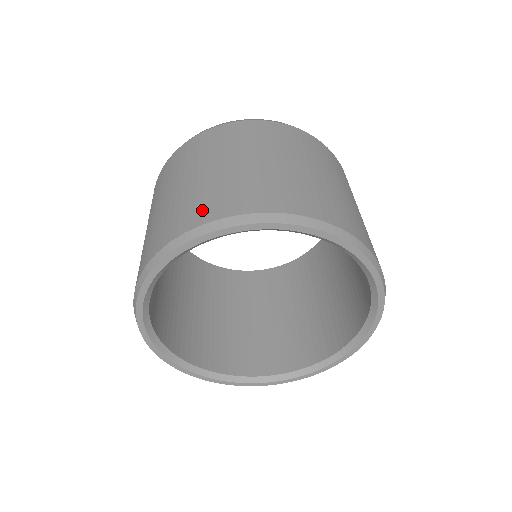
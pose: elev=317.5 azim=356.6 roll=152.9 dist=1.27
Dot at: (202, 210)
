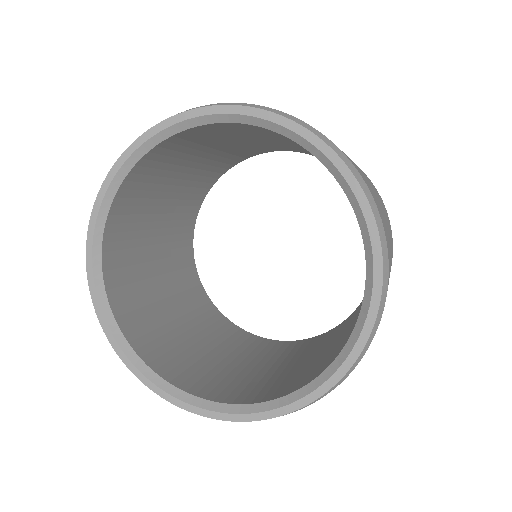
Dot at: occluded
